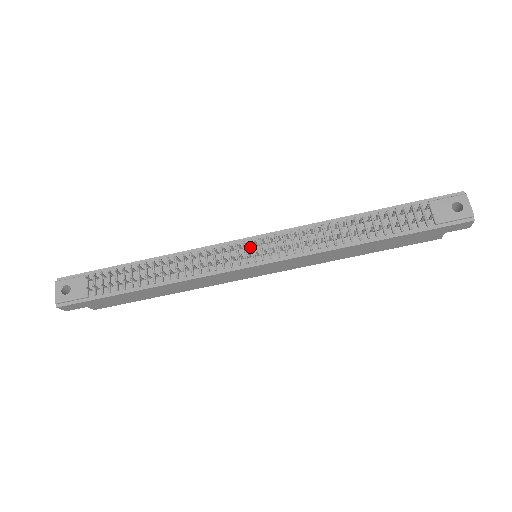
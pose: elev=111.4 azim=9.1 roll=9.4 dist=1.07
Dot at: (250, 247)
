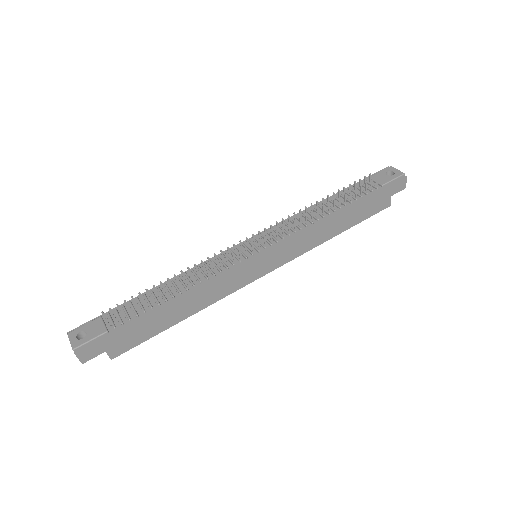
Dot at: (249, 245)
